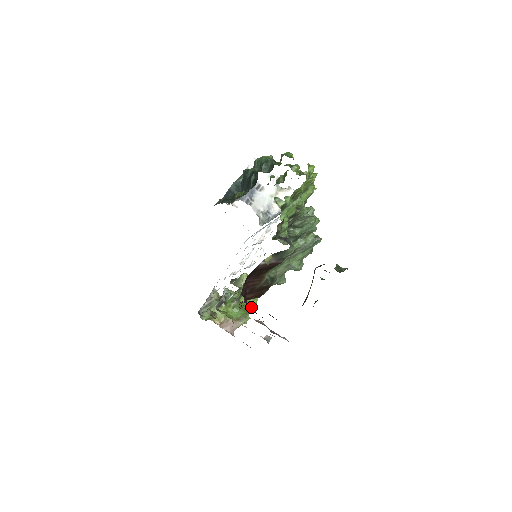
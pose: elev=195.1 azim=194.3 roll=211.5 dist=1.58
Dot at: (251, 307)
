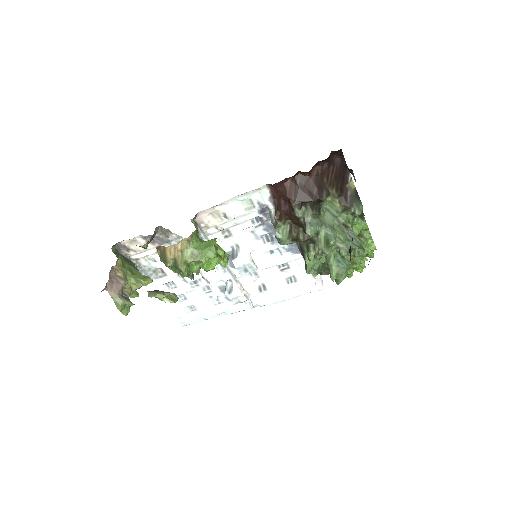
Dot at: (216, 251)
